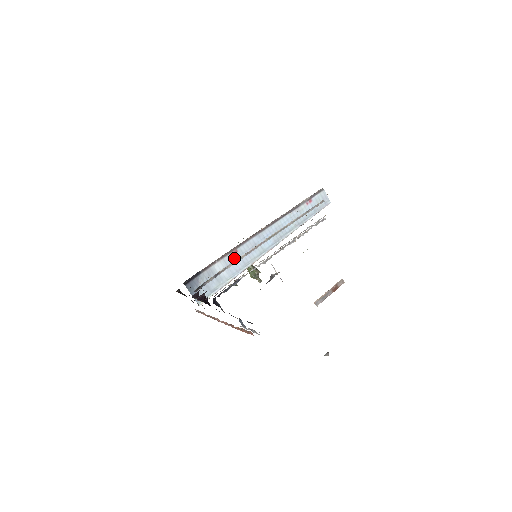
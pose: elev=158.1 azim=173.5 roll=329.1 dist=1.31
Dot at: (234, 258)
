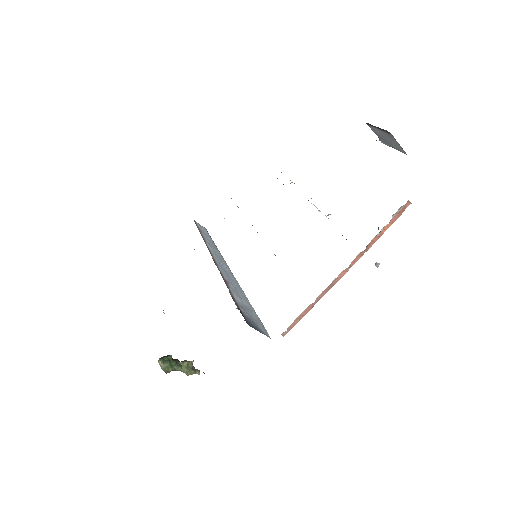
Dot at: (232, 287)
